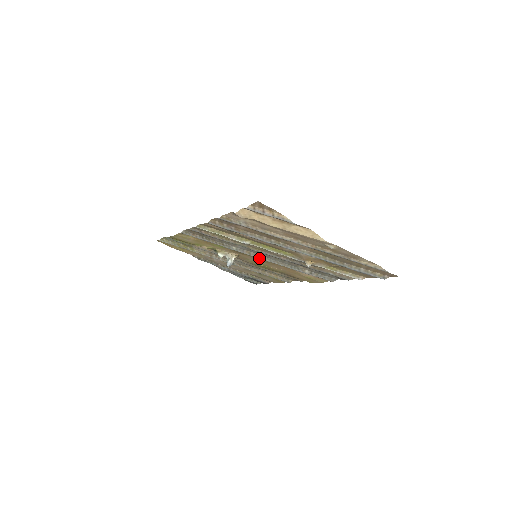
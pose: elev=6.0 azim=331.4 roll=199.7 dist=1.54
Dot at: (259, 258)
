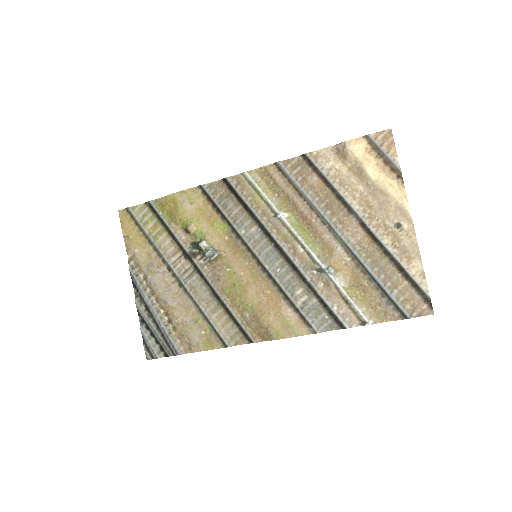
Dot at: (259, 258)
